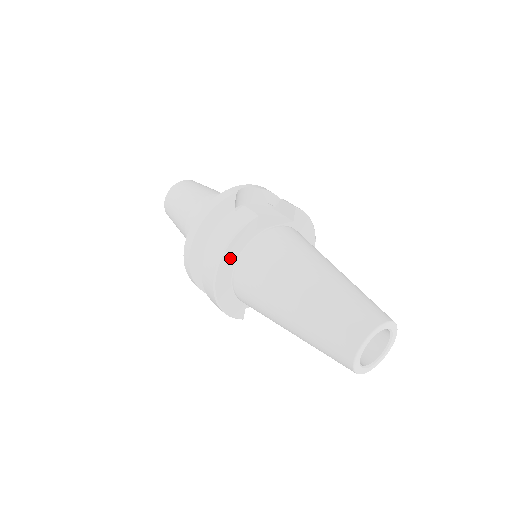
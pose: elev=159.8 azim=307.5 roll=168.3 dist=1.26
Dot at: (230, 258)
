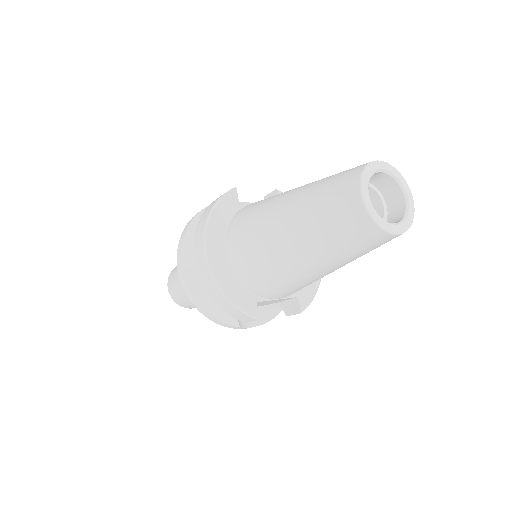
Dot at: (218, 229)
